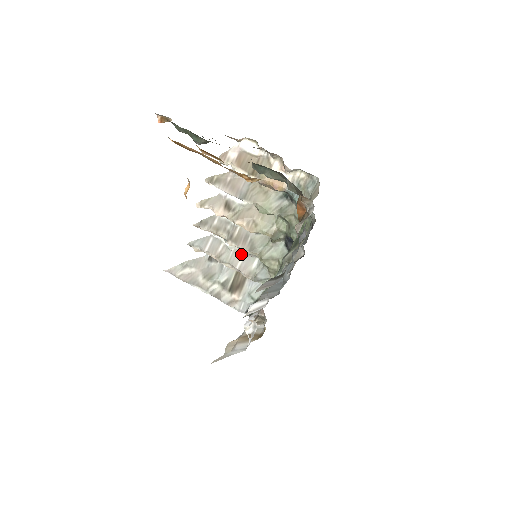
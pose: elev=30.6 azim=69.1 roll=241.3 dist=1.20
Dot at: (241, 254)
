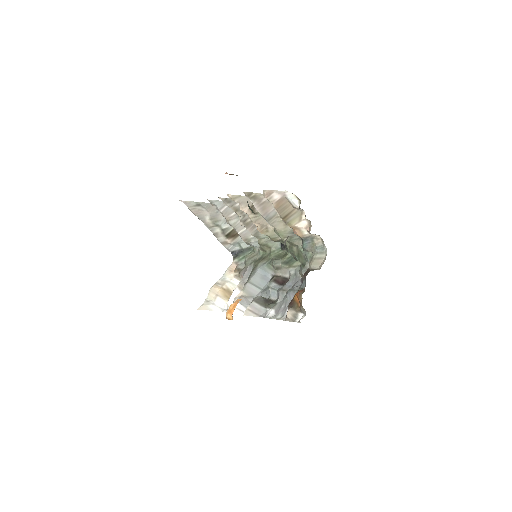
Dot at: occluded
